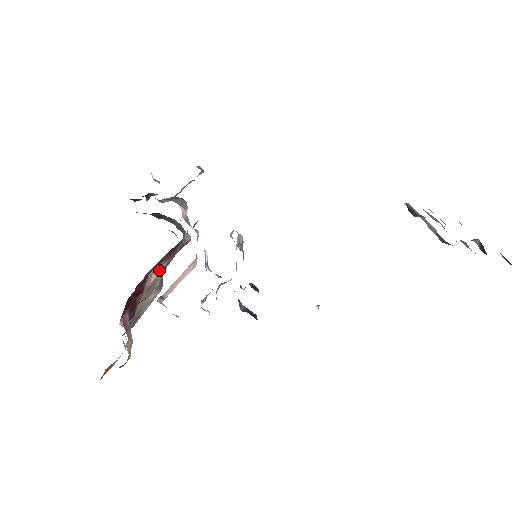
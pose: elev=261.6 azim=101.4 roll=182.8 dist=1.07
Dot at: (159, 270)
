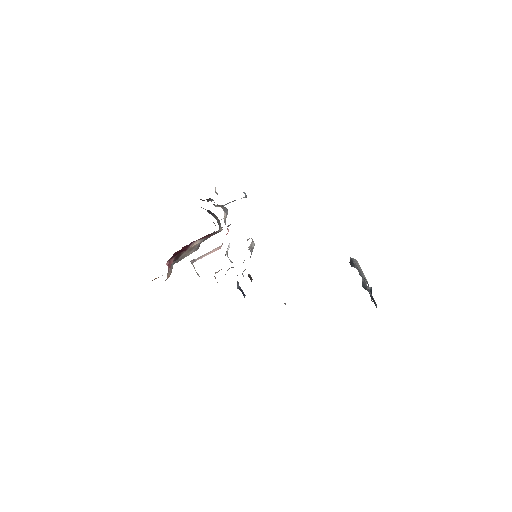
Dot at: (199, 242)
